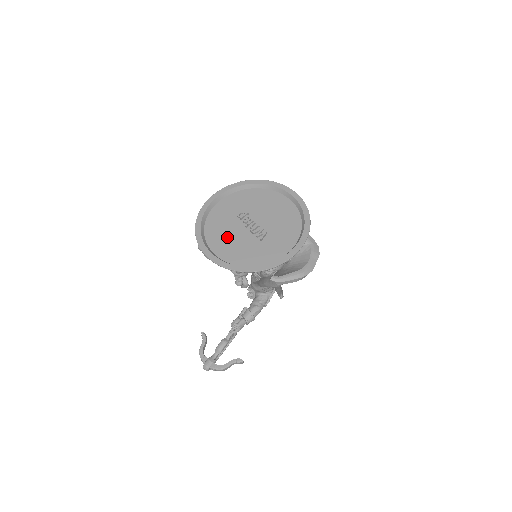
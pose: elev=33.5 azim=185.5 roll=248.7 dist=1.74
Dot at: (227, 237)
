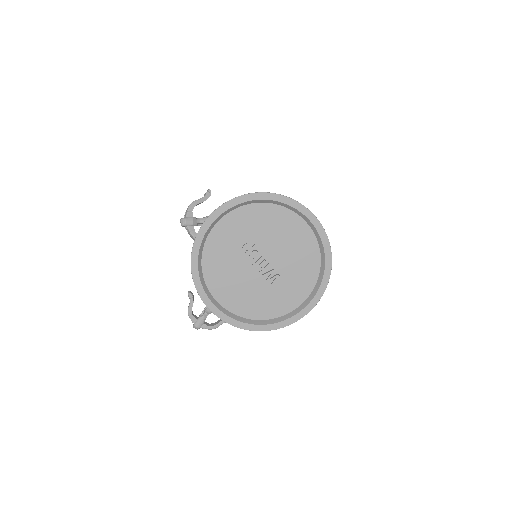
Dot at: (231, 279)
